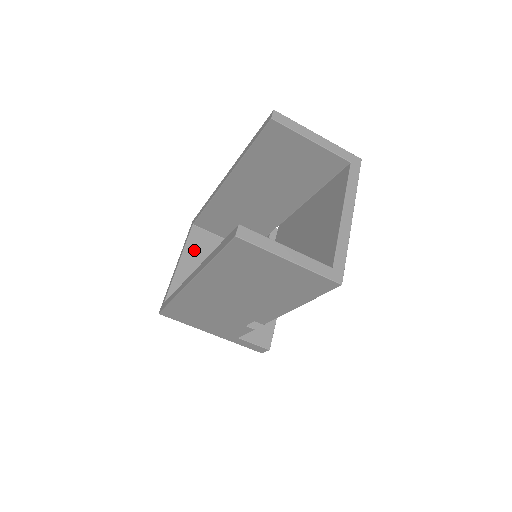
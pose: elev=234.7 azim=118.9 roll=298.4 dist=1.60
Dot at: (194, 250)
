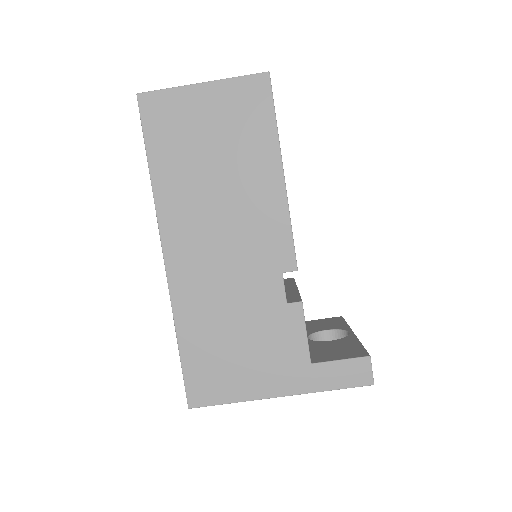
Dot at: occluded
